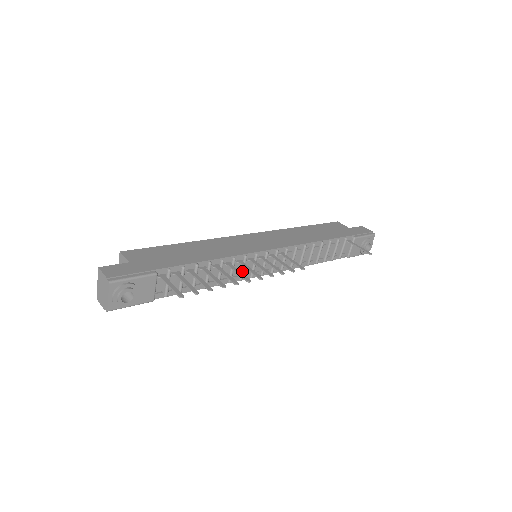
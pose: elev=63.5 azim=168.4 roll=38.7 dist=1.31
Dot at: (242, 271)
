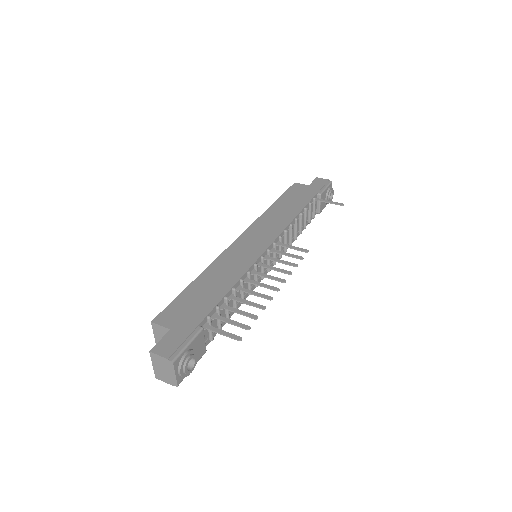
Dot at: (256, 279)
